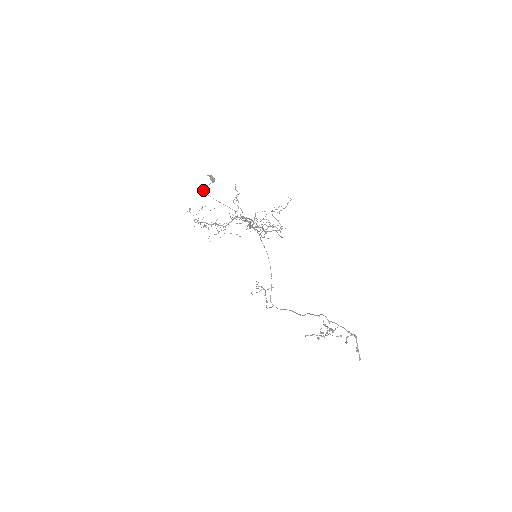
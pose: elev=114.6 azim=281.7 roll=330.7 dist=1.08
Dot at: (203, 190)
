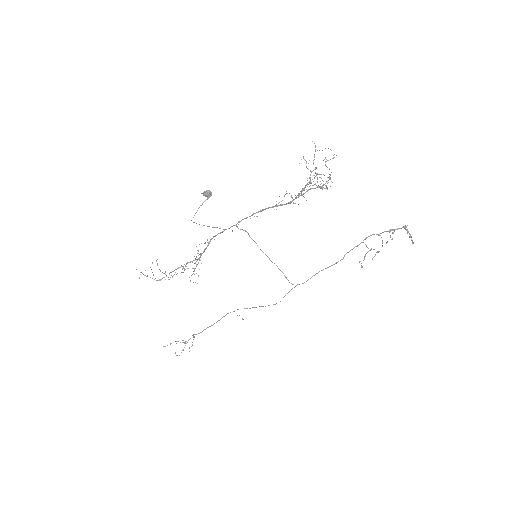
Dot at: (193, 217)
